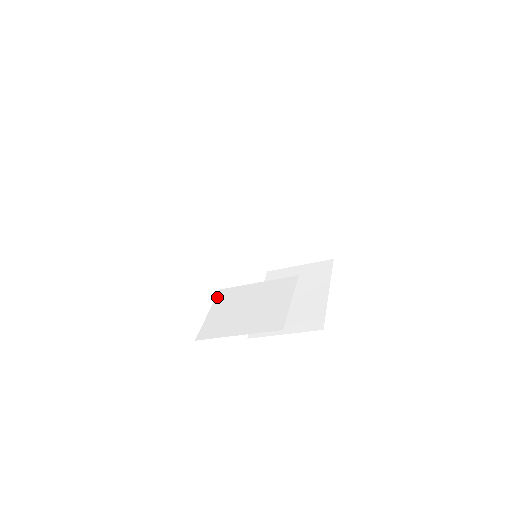
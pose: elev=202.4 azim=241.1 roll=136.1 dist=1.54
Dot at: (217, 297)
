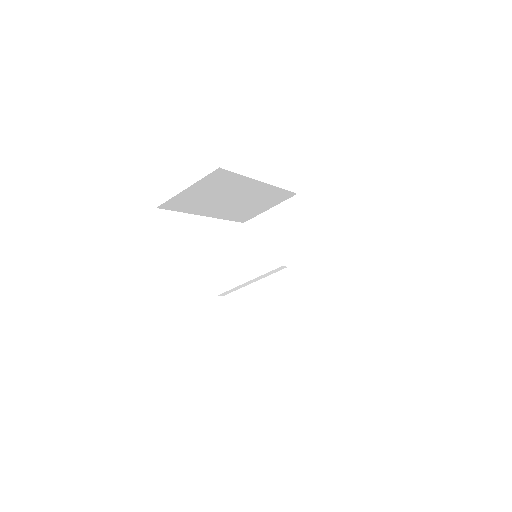
Dot at: occluded
